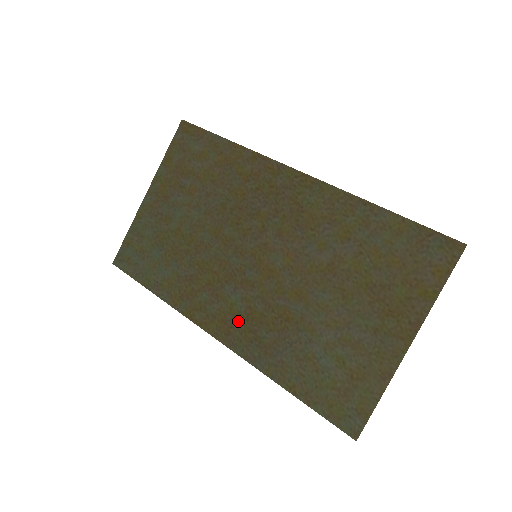
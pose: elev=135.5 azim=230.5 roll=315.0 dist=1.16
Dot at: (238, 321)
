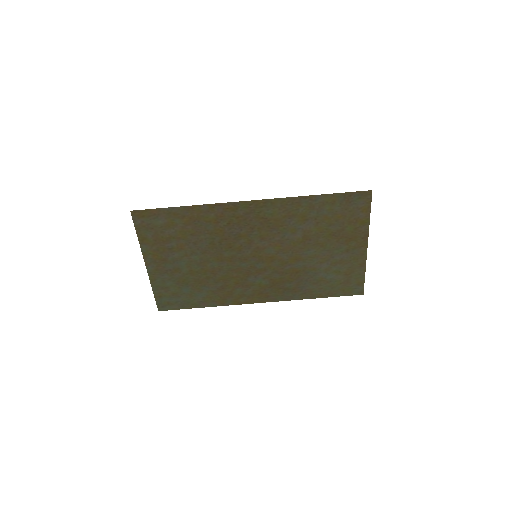
Dot at: (269, 289)
